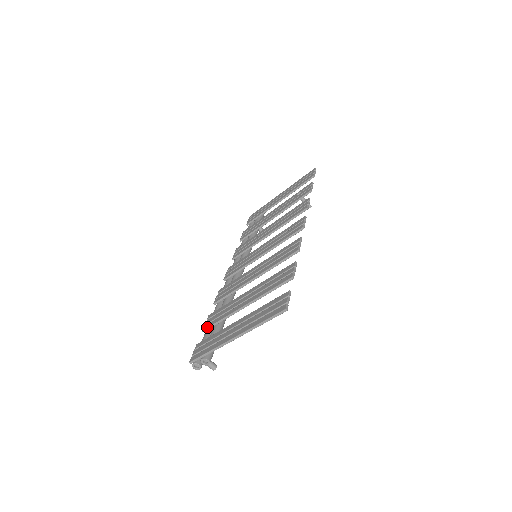
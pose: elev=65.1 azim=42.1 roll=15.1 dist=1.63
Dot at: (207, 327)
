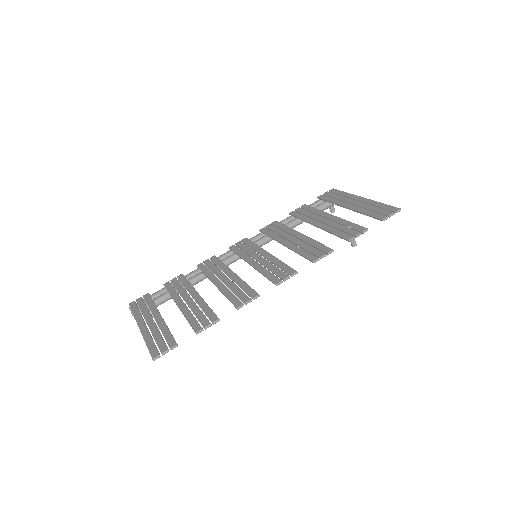
Dot at: (165, 286)
